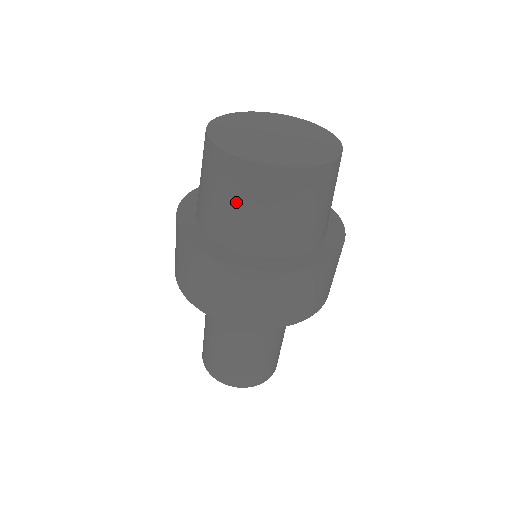
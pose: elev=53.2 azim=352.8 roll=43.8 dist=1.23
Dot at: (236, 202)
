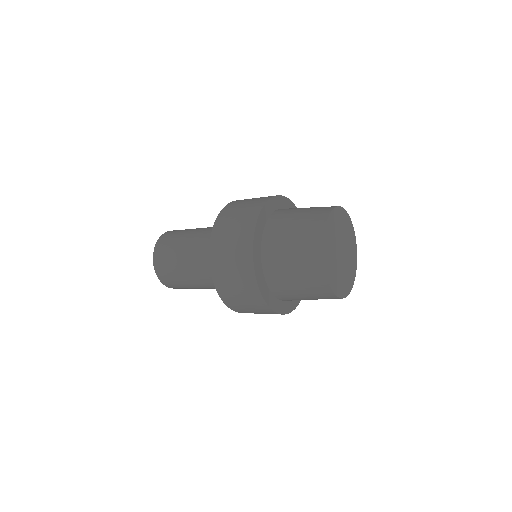
Dot at: (300, 283)
